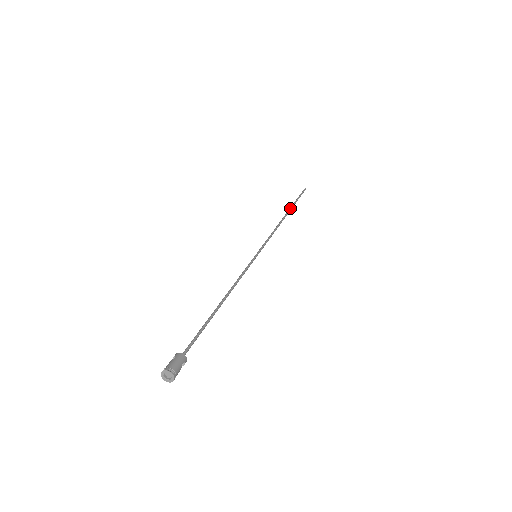
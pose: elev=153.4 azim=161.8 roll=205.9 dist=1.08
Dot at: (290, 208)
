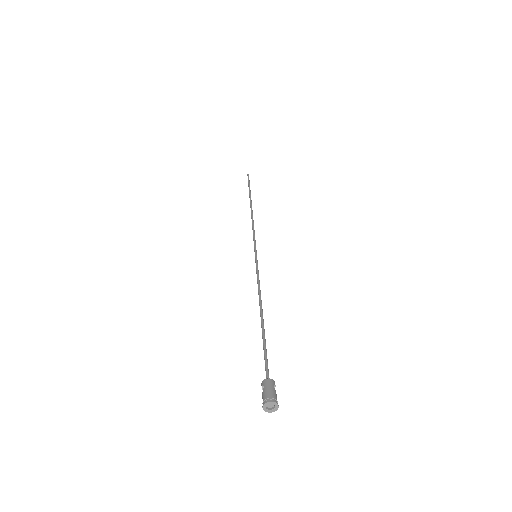
Dot at: (250, 198)
